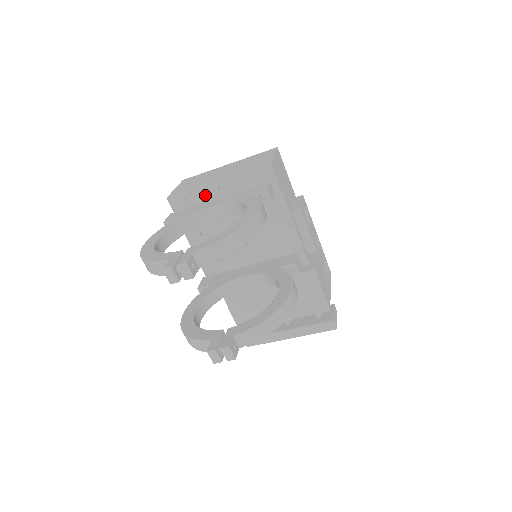
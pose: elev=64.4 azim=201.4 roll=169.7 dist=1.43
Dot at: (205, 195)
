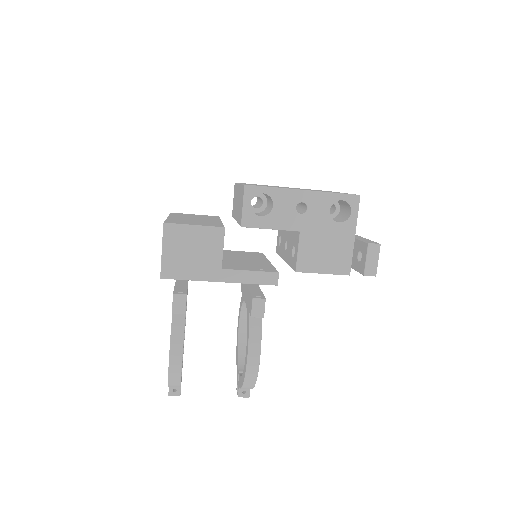
Dot at: occluded
